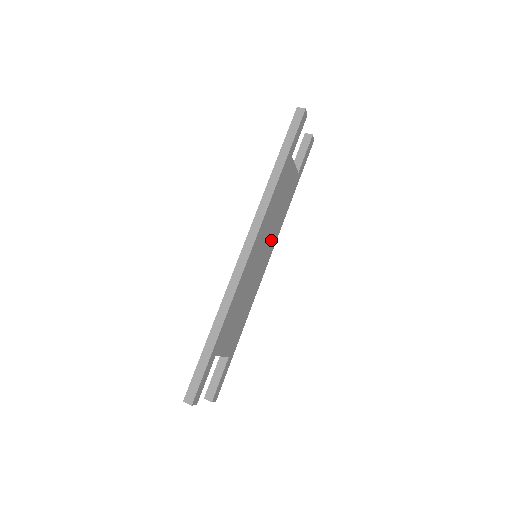
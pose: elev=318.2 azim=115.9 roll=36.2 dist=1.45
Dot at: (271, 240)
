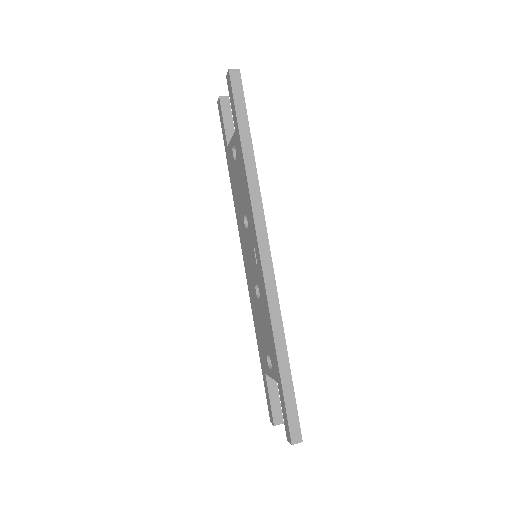
Dot at: occluded
